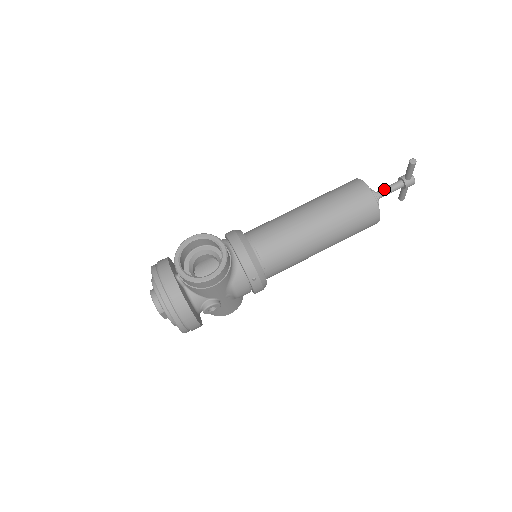
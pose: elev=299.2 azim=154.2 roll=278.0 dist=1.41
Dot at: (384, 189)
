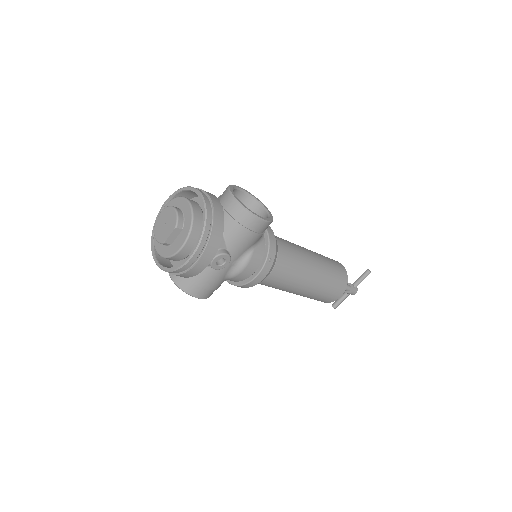
Dot at: occluded
